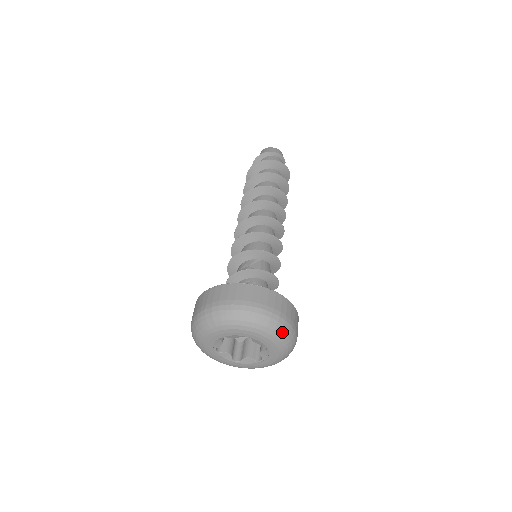
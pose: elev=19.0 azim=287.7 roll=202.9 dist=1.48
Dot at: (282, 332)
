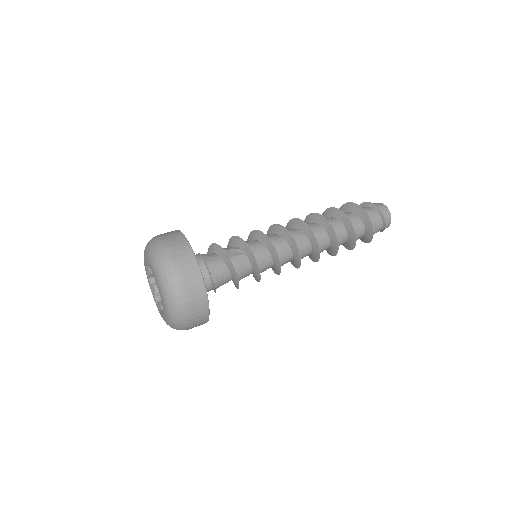
Dot at: (169, 288)
